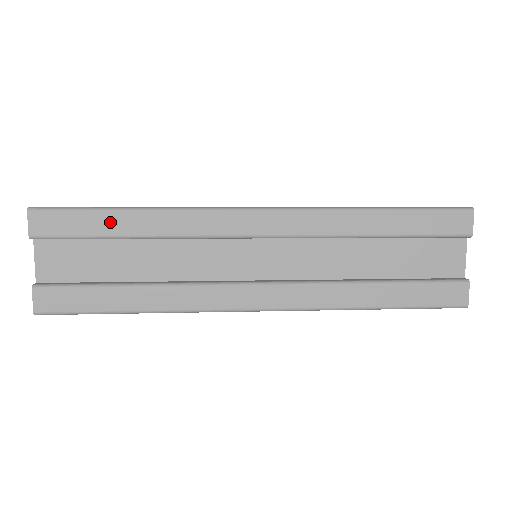
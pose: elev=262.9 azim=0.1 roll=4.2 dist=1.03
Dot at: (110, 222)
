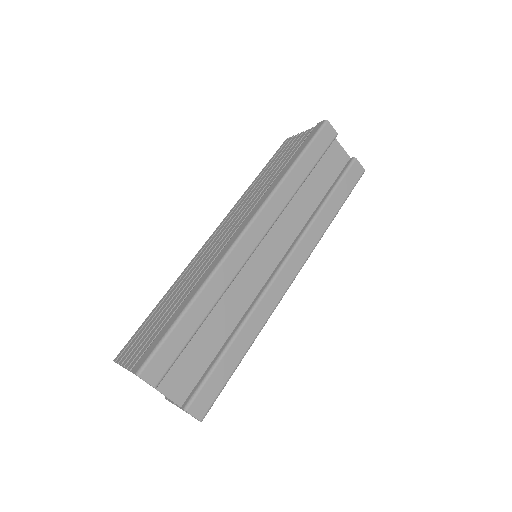
Dot at: (187, 326)
